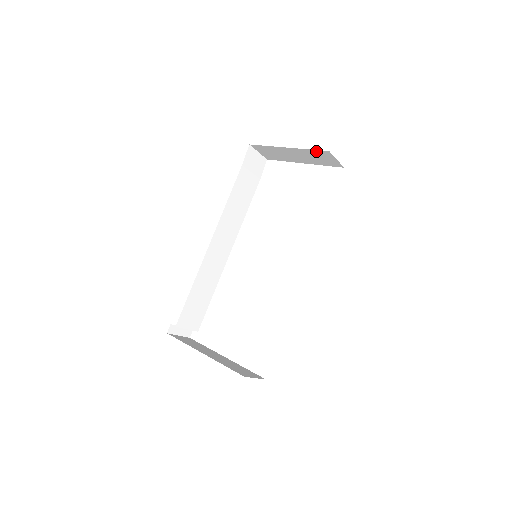
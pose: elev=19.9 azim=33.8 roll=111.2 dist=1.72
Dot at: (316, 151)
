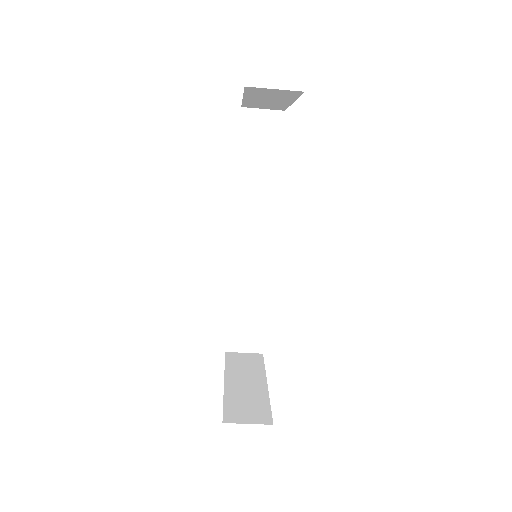
Dot at: (249, 91)
